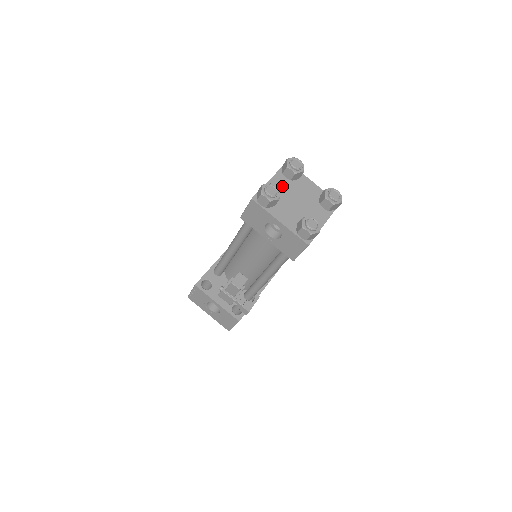
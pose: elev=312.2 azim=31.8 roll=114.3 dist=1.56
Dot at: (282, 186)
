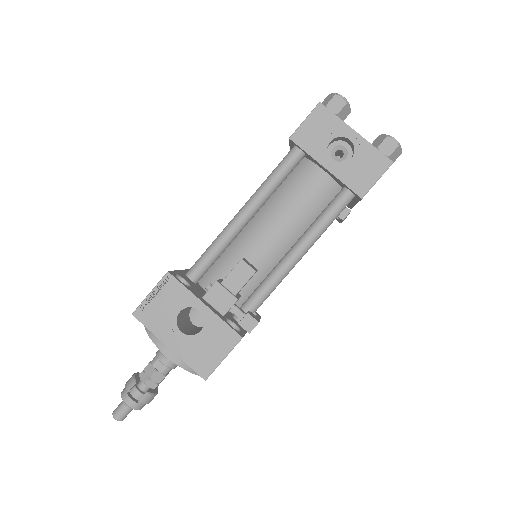
Dot at: occluded
